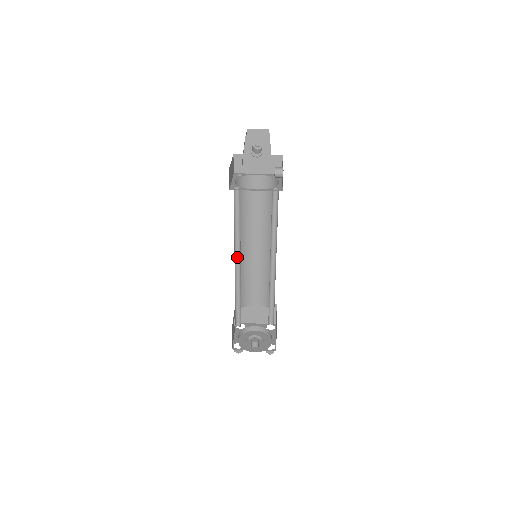
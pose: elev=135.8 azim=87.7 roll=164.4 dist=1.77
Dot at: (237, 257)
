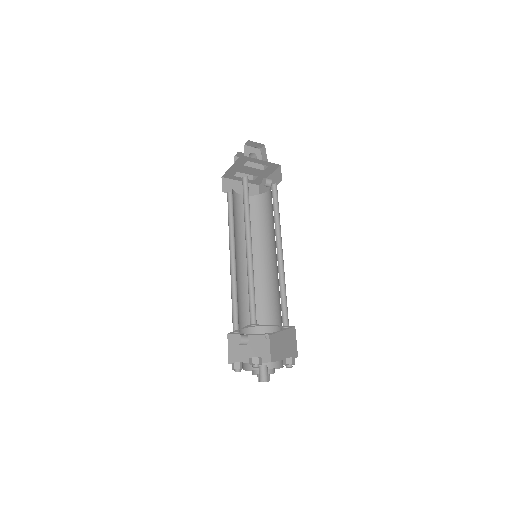
Dot at: (246, 243)
